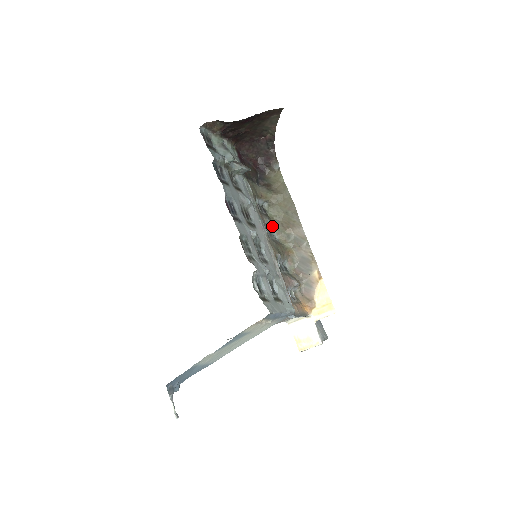
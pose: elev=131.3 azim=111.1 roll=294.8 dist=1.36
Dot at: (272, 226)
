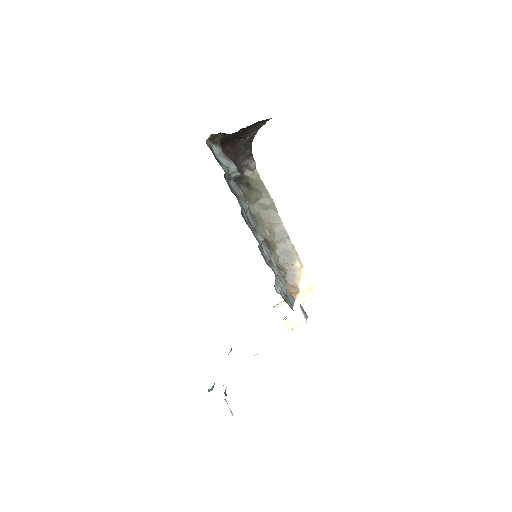
Dot at: occluded
